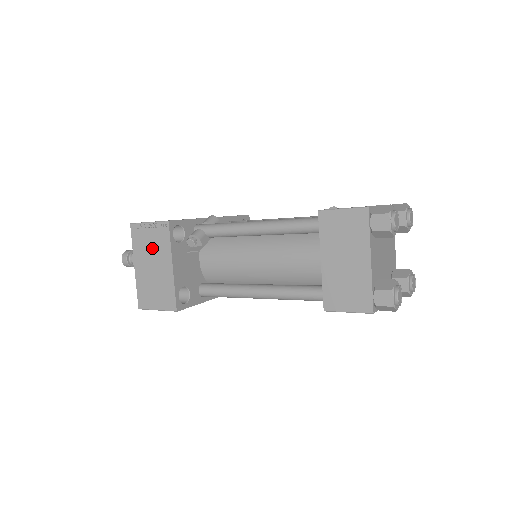
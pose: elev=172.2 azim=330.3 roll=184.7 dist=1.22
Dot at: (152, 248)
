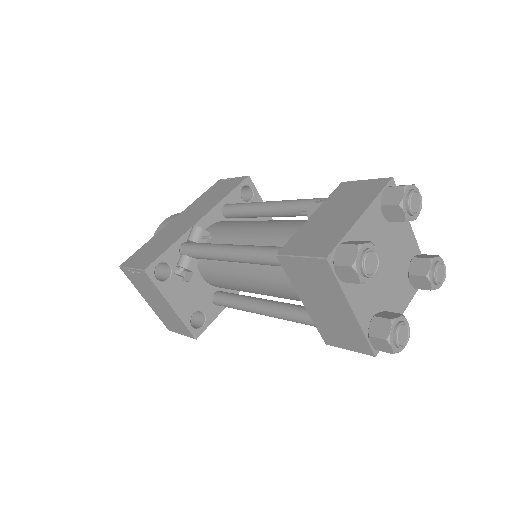
Dot at: (147, 289)
